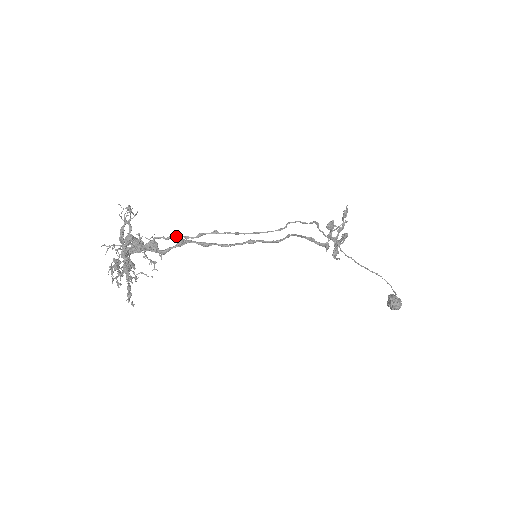
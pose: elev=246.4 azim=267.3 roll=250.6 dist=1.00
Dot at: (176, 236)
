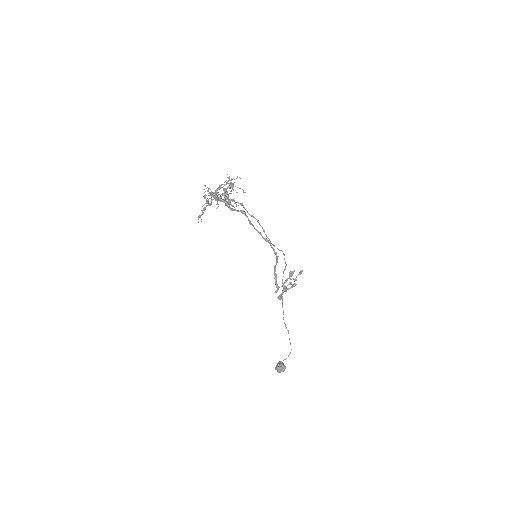
Dot at: occluded
